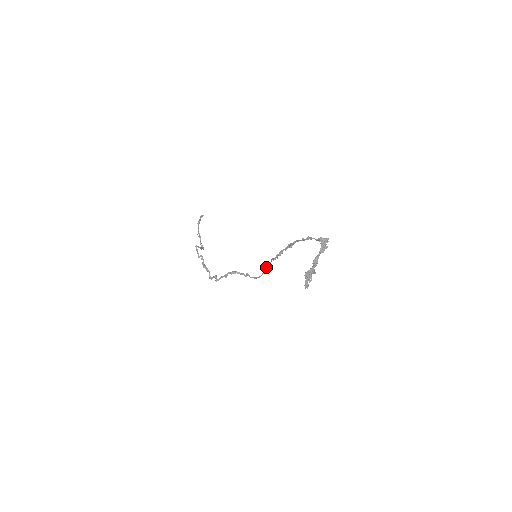
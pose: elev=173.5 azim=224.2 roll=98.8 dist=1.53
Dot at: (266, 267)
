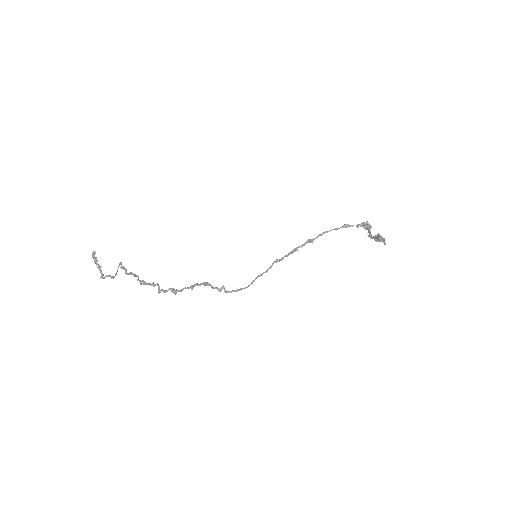
Dot at: (262, 273)
